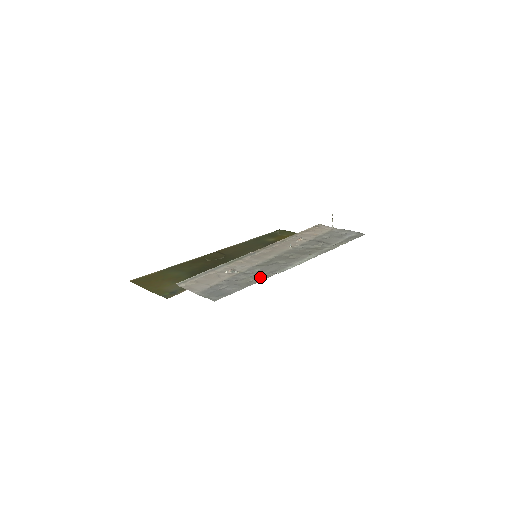
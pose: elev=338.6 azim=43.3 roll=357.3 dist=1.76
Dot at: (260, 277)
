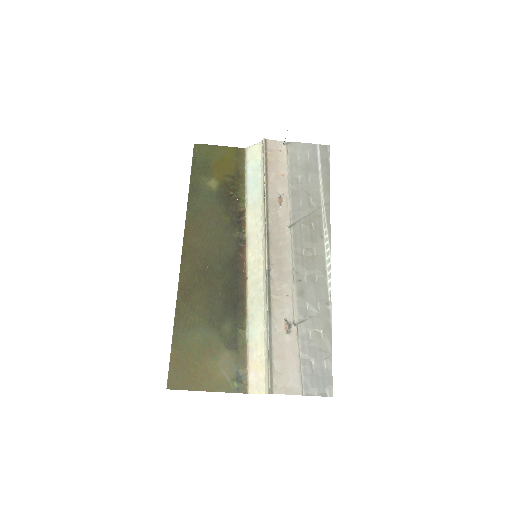
Dot at: (325, 322)
